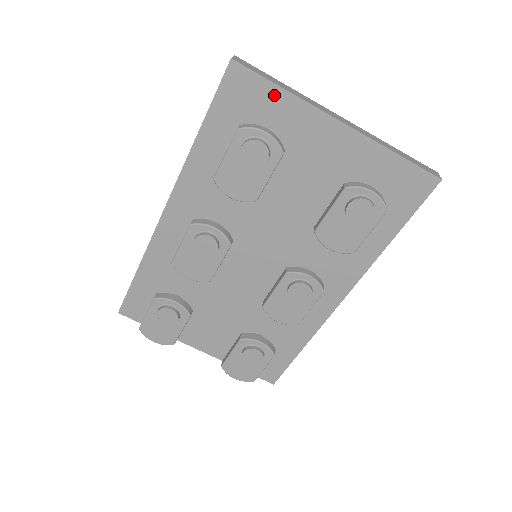
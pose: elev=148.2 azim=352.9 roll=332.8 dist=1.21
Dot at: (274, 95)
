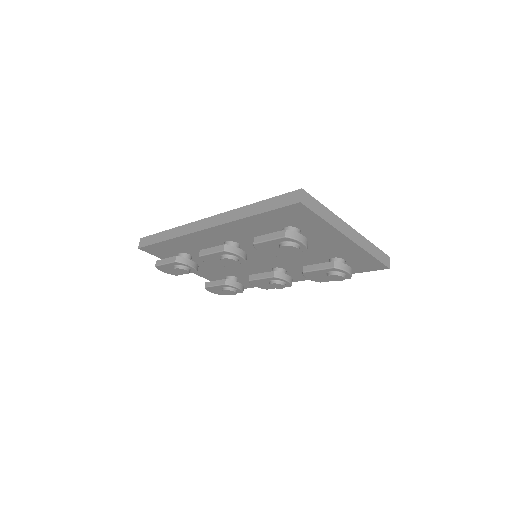
Dot at: (317, 221)
